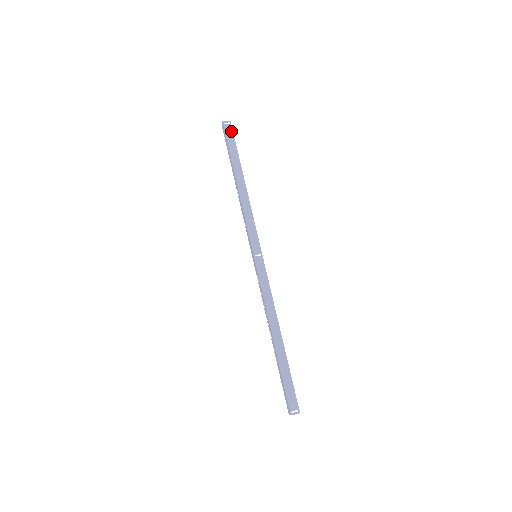
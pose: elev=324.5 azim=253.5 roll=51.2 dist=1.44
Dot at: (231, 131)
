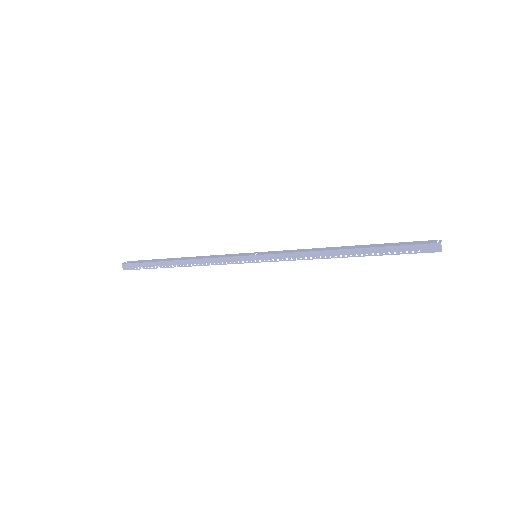
Dot at: (135, 261)
